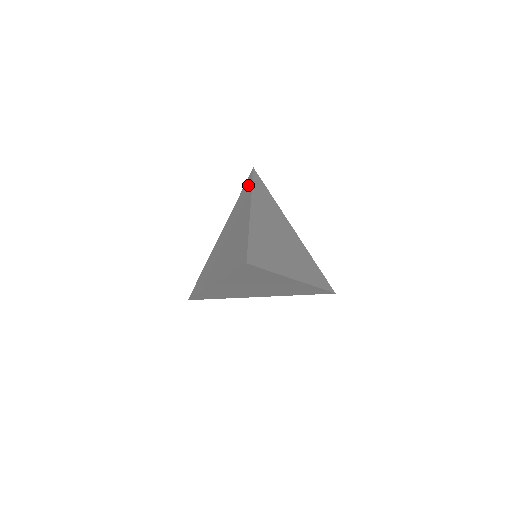
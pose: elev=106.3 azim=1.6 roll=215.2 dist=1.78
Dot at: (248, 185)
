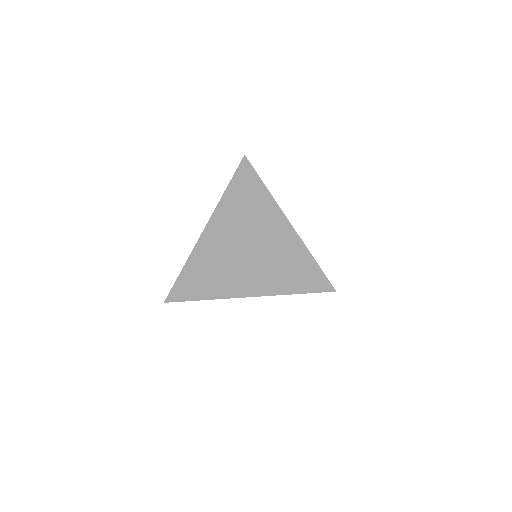
Dot at: (250, 179)
